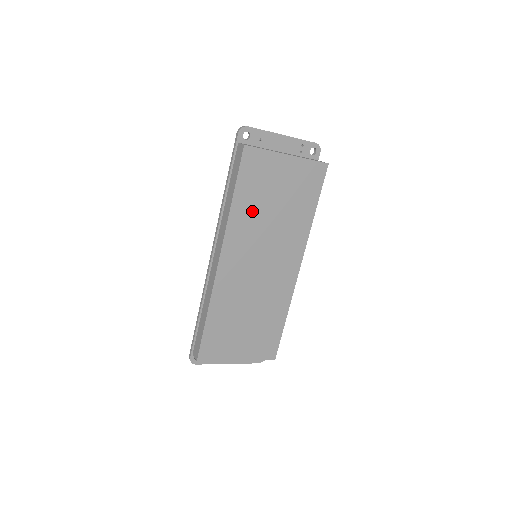
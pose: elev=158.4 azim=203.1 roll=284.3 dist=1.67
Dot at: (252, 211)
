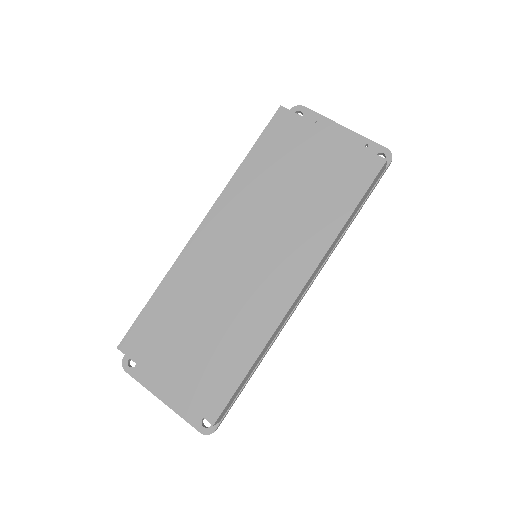
Dot at: (263, 181)
